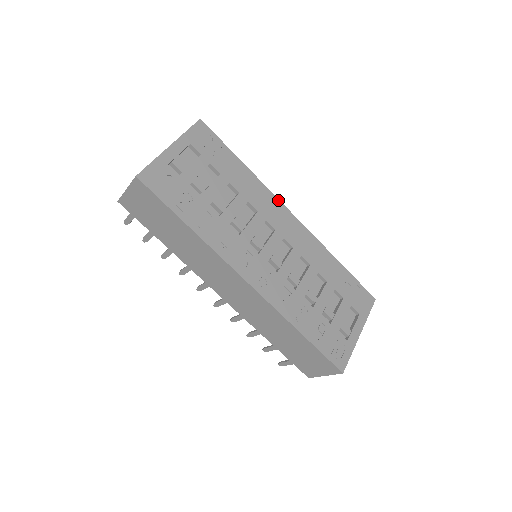
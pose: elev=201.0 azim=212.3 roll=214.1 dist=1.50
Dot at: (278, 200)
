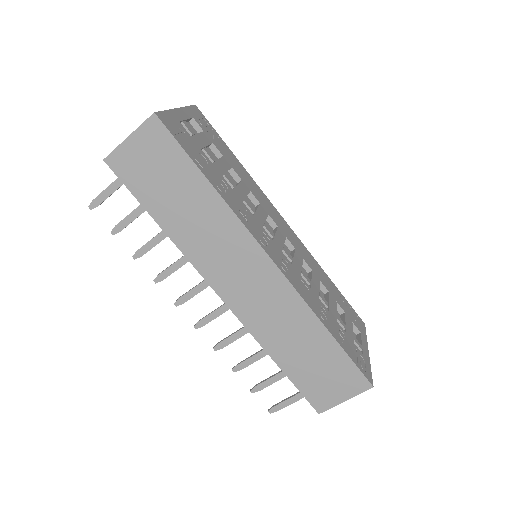
Dot at: (271, 203)
